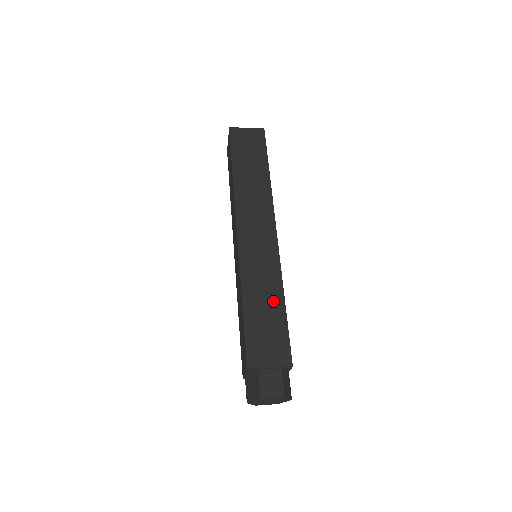
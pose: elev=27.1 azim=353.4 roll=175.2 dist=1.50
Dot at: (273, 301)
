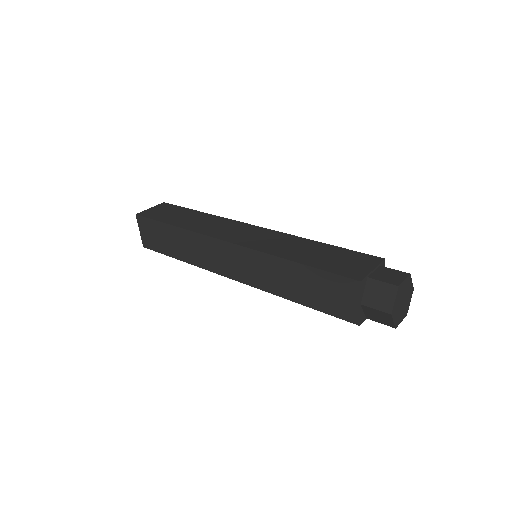
Dot at: (312, 247)
